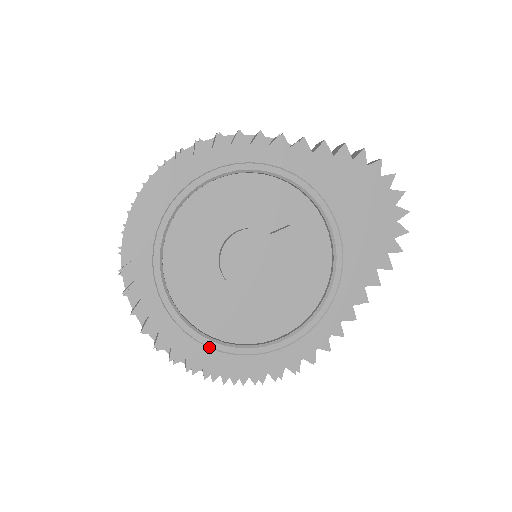
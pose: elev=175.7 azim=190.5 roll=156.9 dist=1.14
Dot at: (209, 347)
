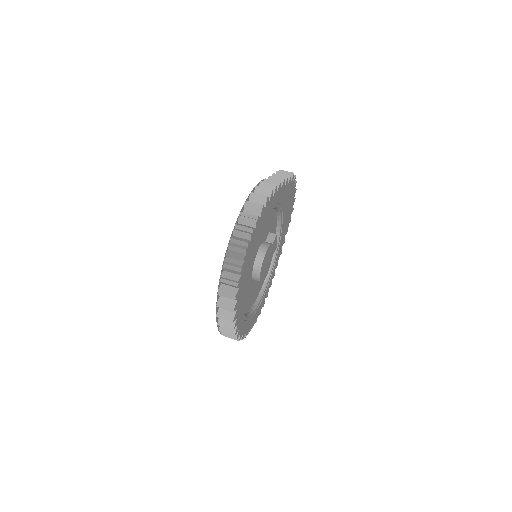
Dot at: (248, 320)
